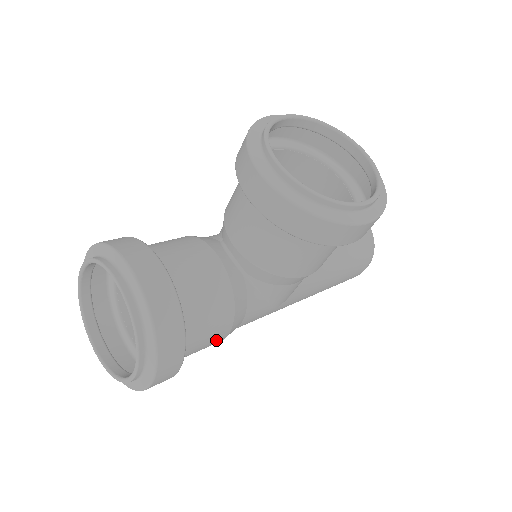
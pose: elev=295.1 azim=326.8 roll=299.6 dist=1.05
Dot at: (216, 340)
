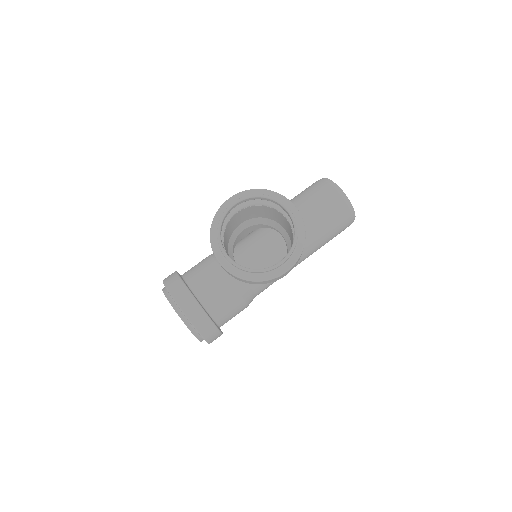
Dot at: occluded
